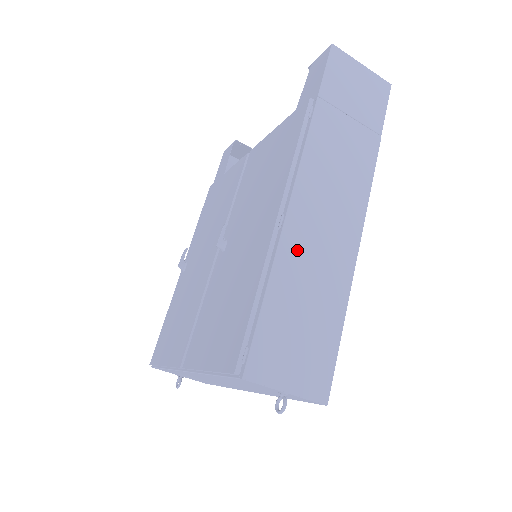
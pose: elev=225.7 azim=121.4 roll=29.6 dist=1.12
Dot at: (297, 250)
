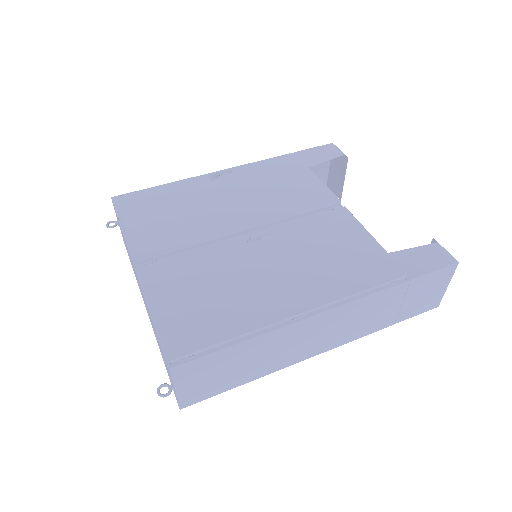
Dot at: (282, 338)
